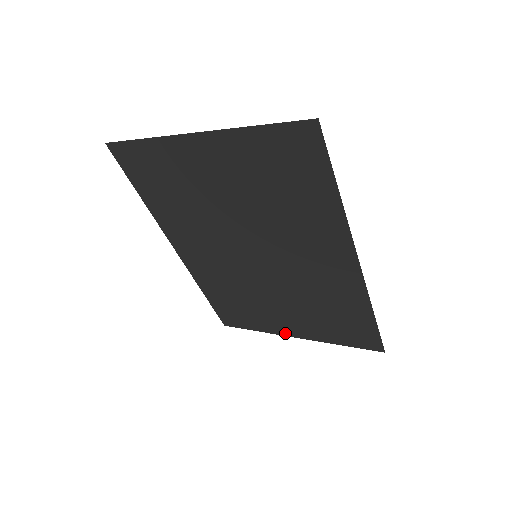
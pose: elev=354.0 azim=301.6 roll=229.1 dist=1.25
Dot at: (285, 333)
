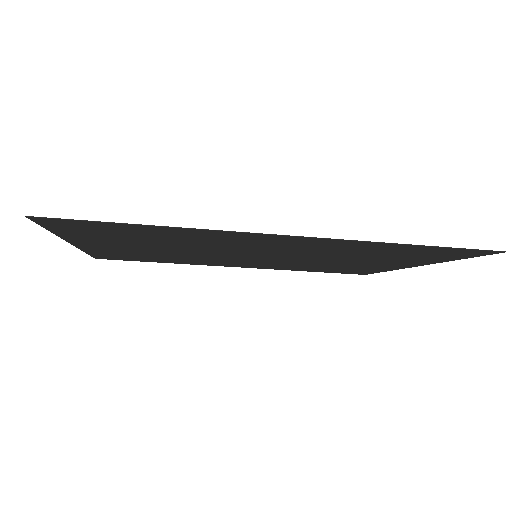
Dot at: (402, 267)
